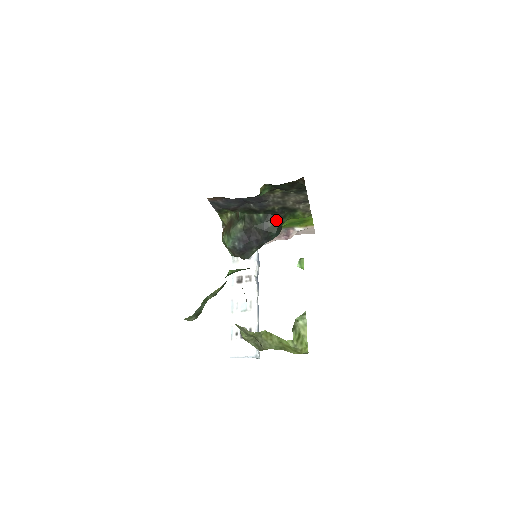
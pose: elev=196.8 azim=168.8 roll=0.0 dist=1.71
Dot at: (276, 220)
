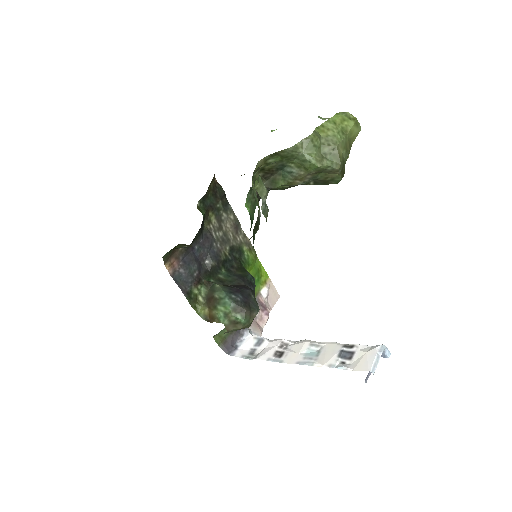
Dot at: (238, 268)
